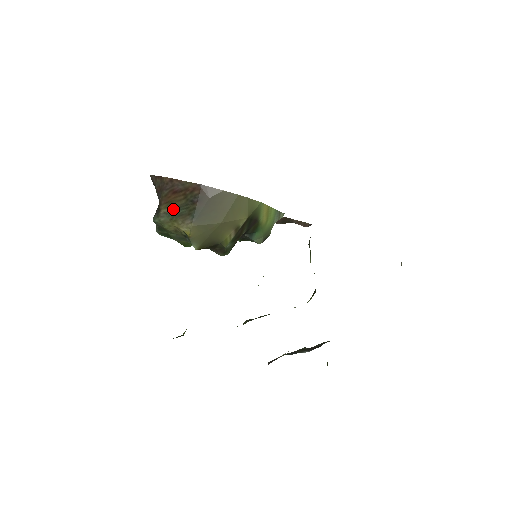
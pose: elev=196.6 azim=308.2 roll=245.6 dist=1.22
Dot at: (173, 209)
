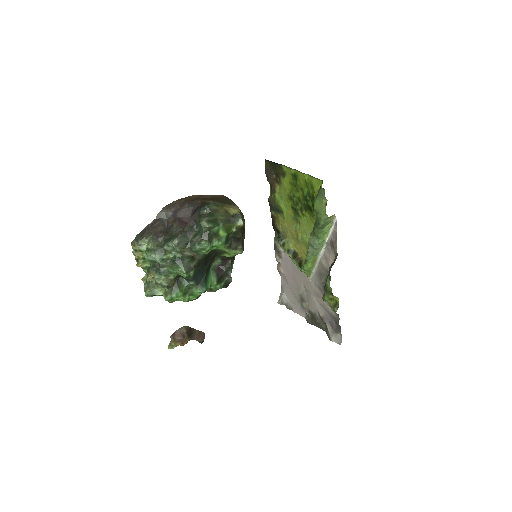
Dot at: (217, 201)
